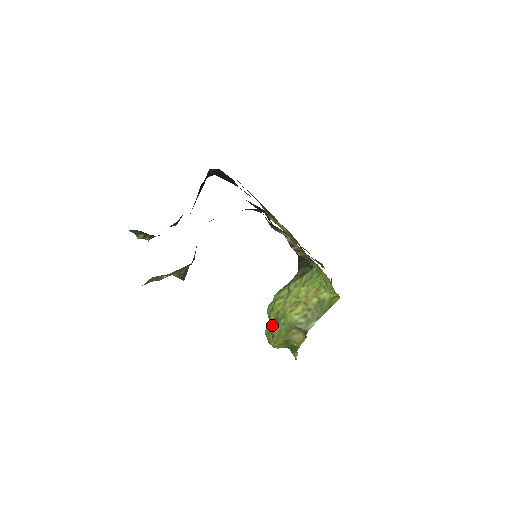
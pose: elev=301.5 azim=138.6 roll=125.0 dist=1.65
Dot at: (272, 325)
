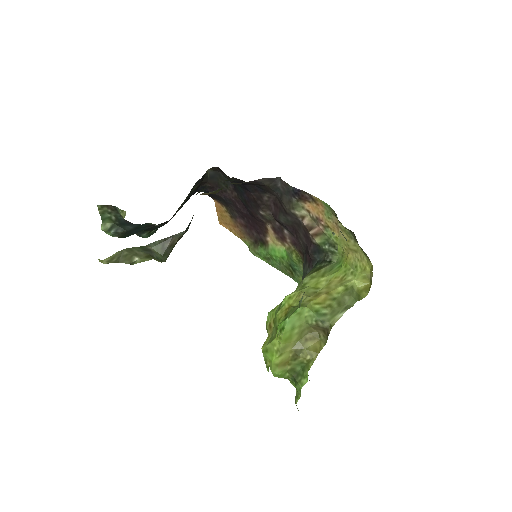
Dot at: (282, 321)
